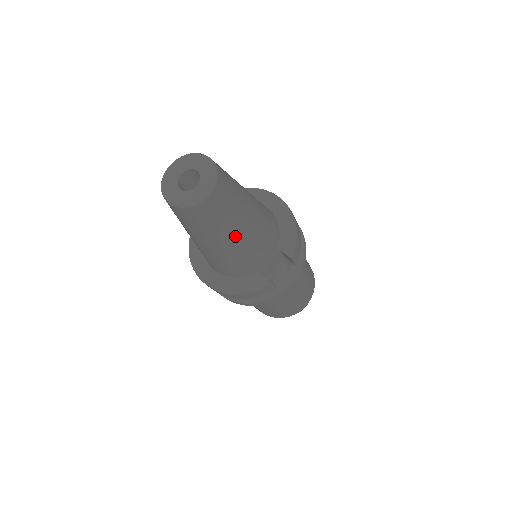
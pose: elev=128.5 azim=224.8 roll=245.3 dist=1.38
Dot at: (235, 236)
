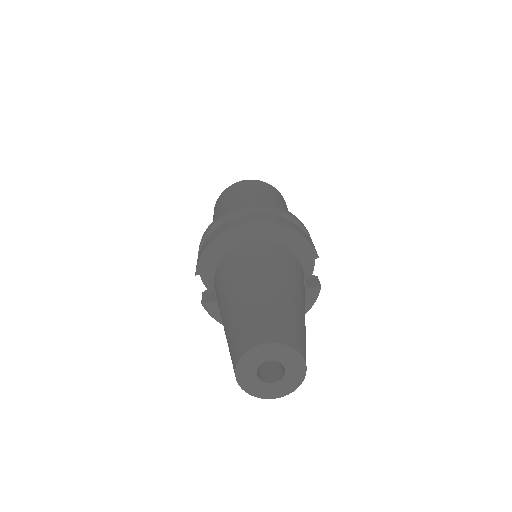
Dot at: occluded
